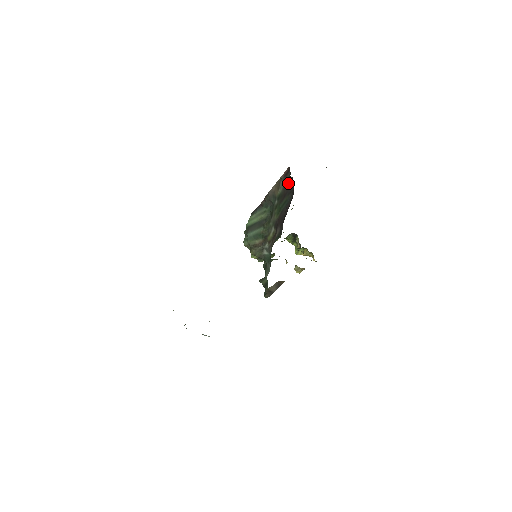
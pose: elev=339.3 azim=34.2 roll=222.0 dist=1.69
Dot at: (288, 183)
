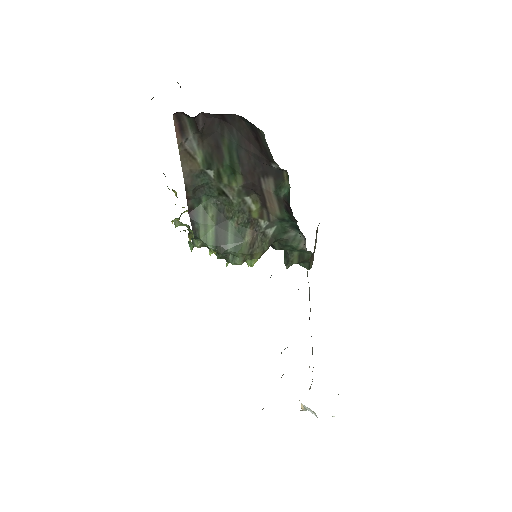
Dot at: (203, 128)
